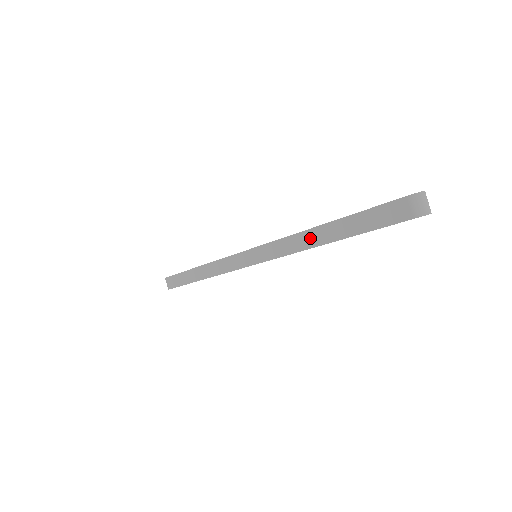
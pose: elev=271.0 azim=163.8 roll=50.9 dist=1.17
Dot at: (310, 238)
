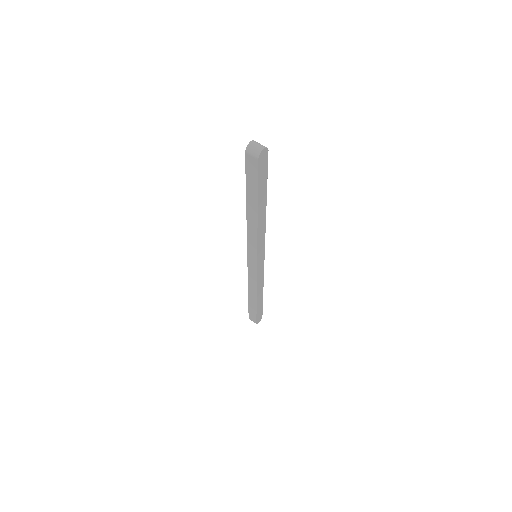
Dot at: (251, 219)
